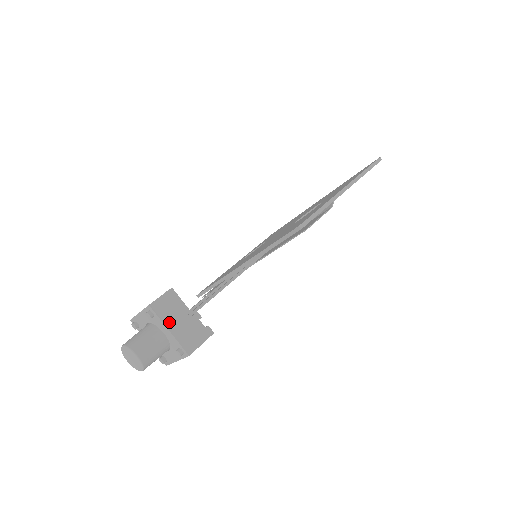
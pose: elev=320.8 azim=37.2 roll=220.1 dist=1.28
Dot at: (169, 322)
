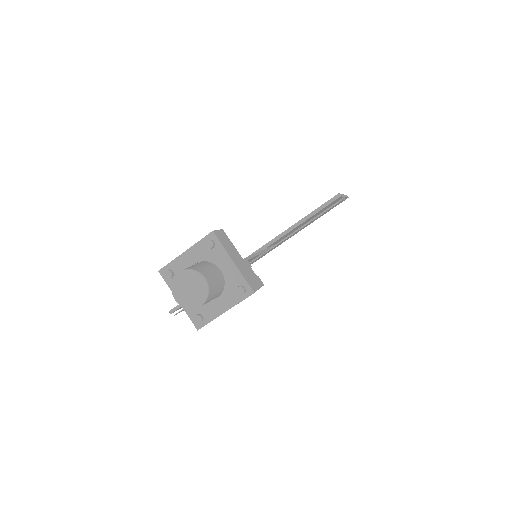
Dot at: (231, 255)
